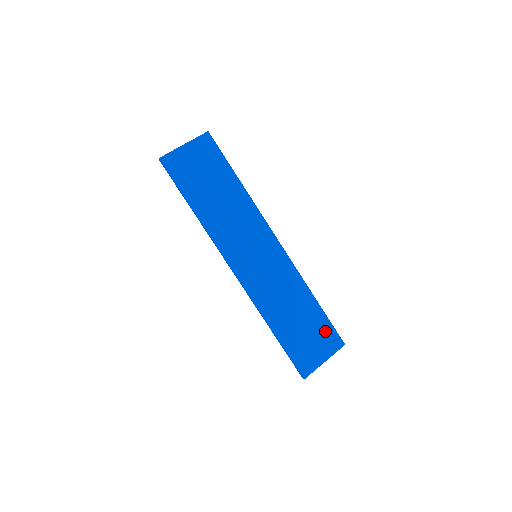
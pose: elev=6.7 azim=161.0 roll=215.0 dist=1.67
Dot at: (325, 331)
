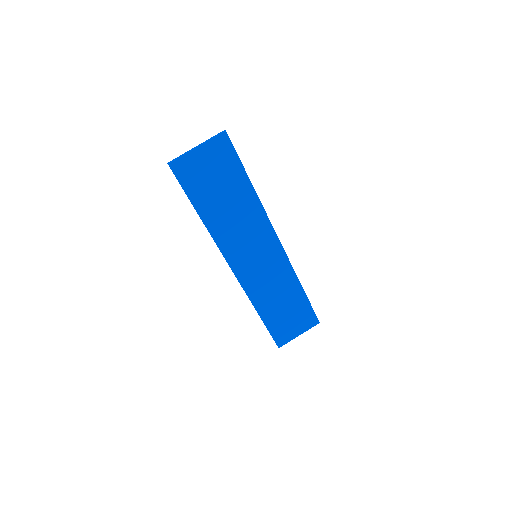
Dot at: (305, 314)
